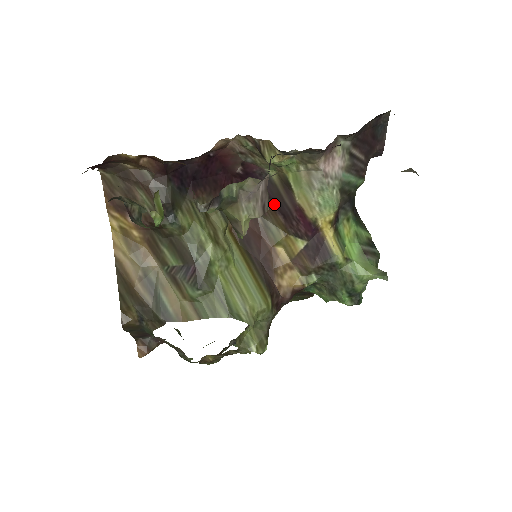
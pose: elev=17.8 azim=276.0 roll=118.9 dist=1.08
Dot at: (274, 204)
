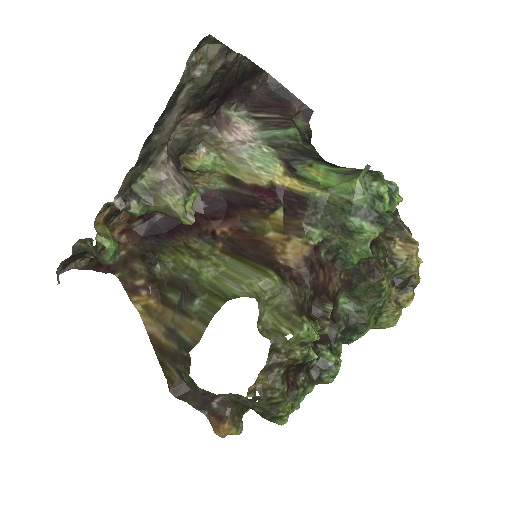
Dot at: (243, 206)
